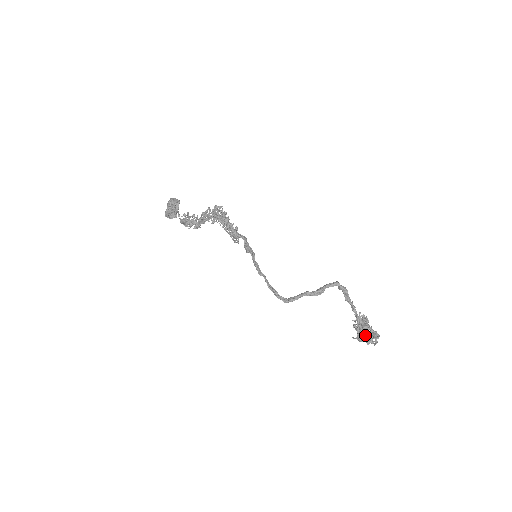
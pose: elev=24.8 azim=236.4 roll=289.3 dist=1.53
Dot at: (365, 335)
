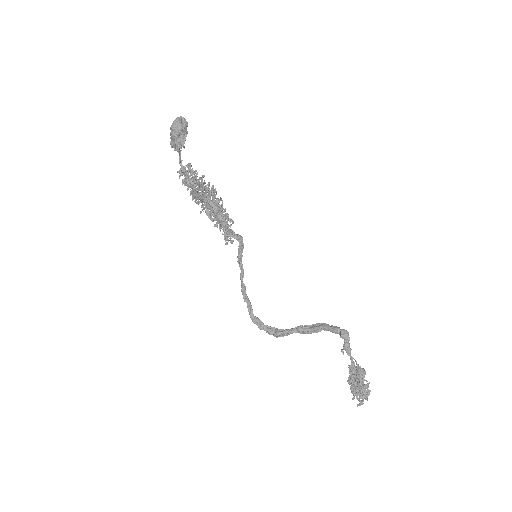
Dot at: (352, 392)
